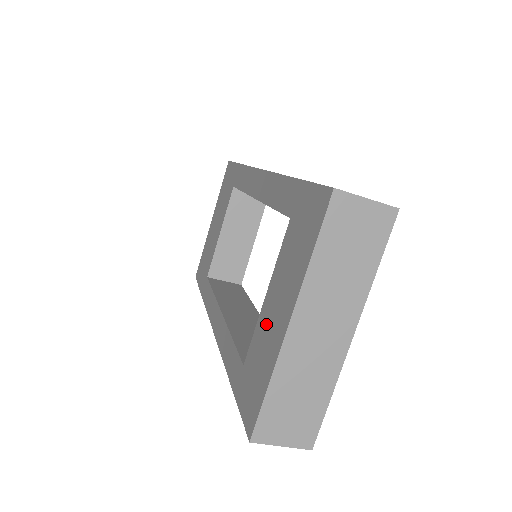
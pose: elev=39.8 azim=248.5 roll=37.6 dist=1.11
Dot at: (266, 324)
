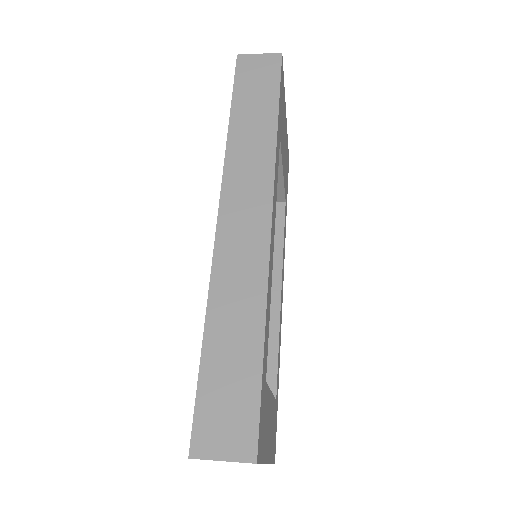
Dot at: occluded
